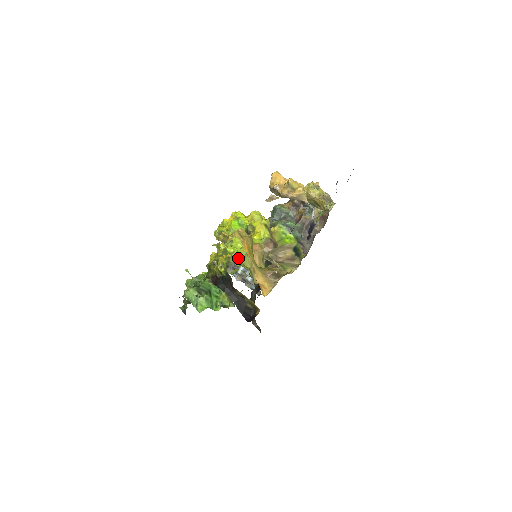
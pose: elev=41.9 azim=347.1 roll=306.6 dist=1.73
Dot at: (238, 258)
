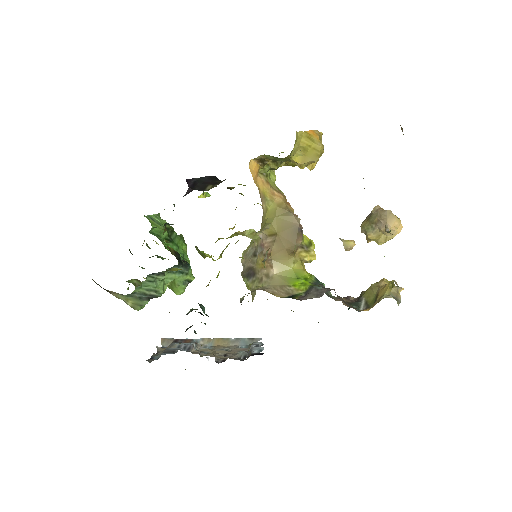
Dot at: occluded
